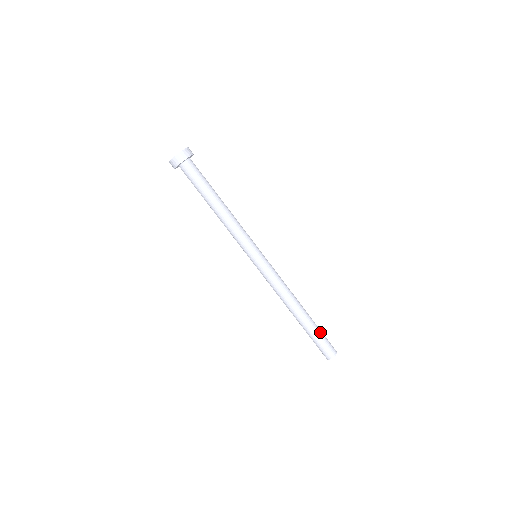
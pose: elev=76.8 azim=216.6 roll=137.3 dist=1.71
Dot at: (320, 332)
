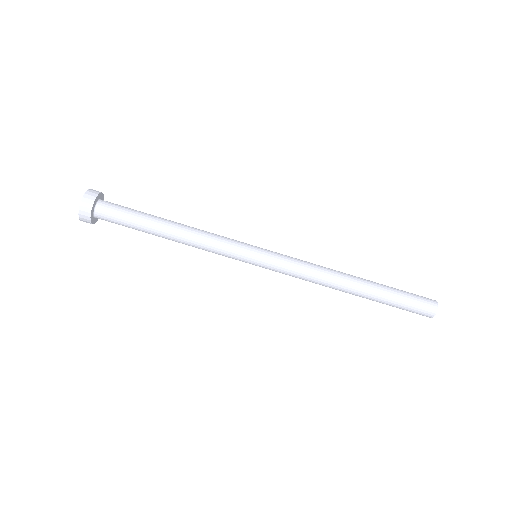
Dot at: (398, 293)
